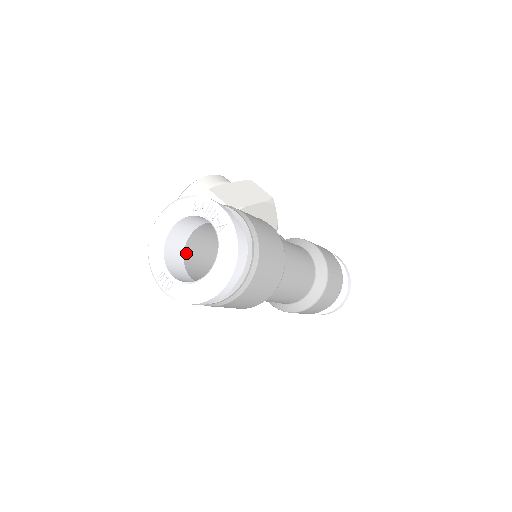
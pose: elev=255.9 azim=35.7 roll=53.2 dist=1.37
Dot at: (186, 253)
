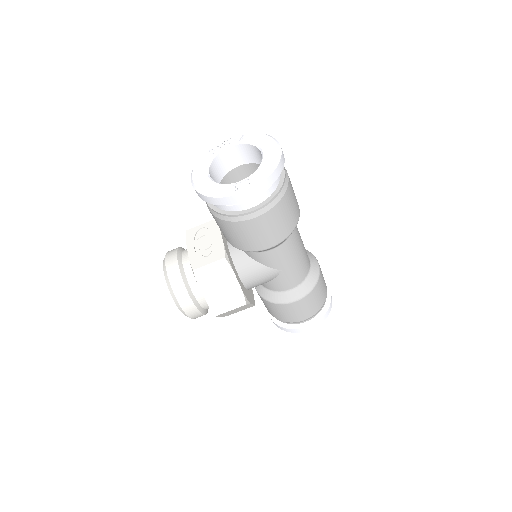
Dot at: occluded
